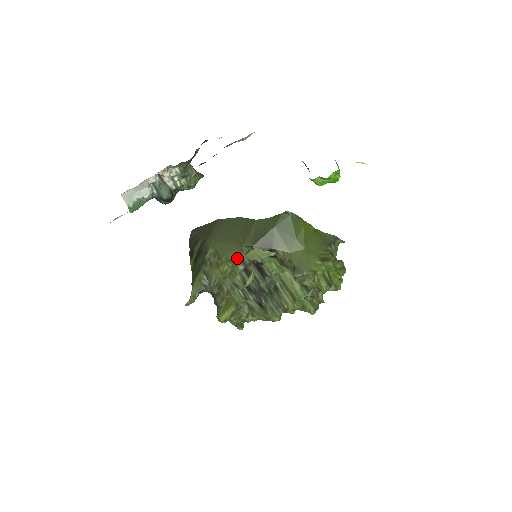
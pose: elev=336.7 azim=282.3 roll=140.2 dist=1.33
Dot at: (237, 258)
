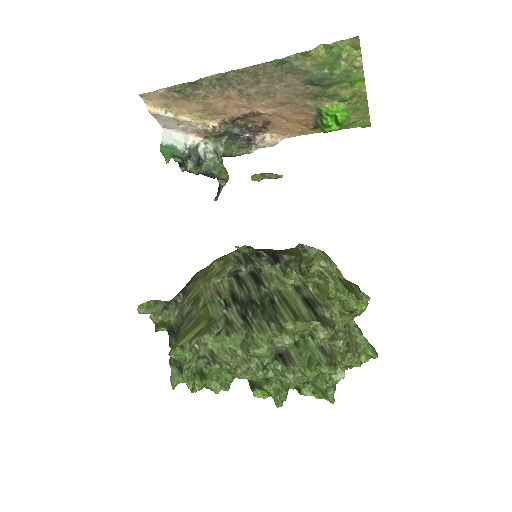
Dot at: (233, 255)
